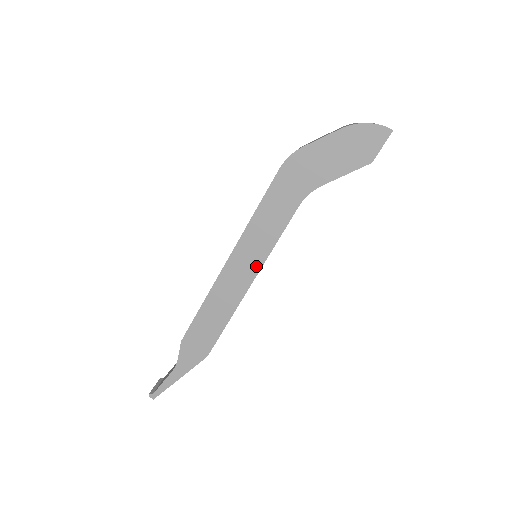
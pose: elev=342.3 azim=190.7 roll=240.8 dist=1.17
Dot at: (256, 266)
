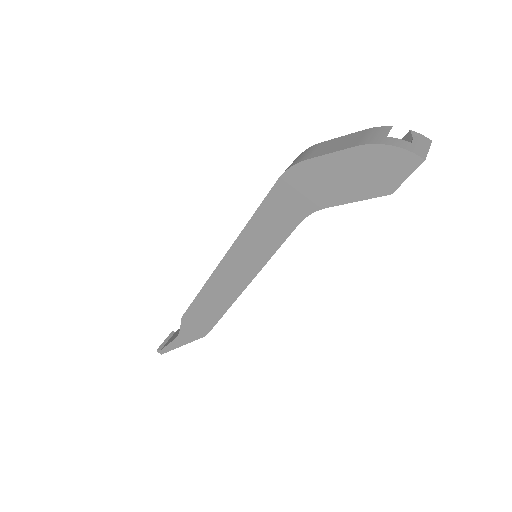
Dot at: (251, 272)
